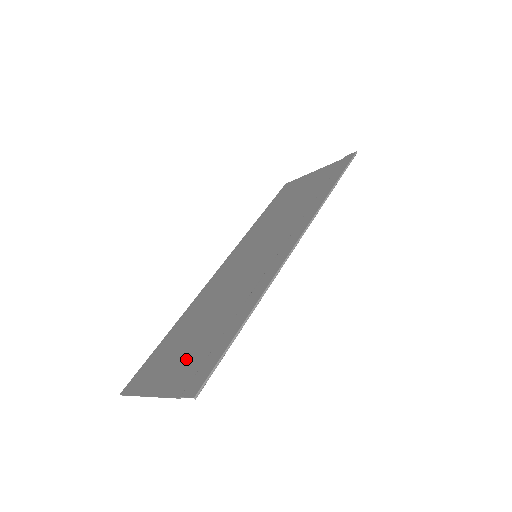
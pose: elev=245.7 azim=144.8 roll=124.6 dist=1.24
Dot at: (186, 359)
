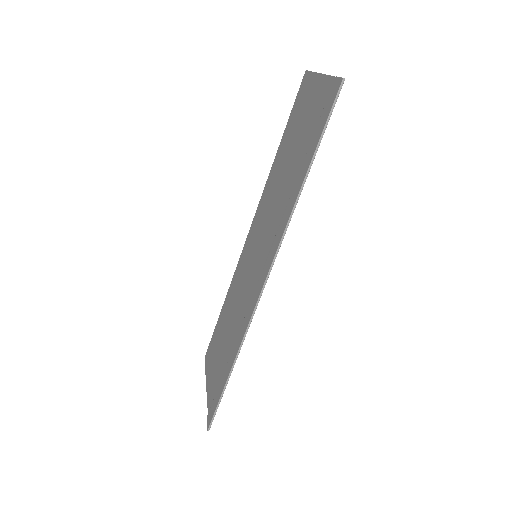
Dot at: (216, 370)
